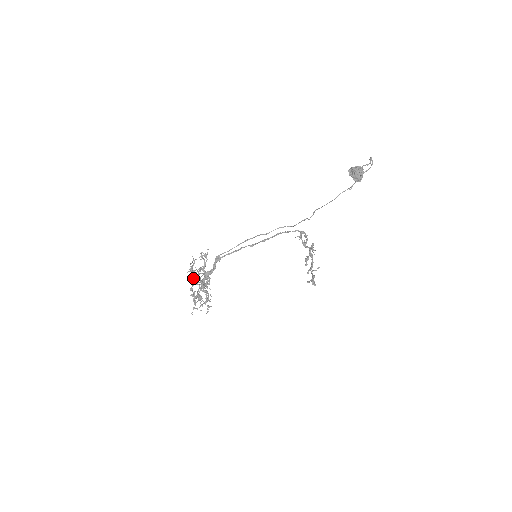
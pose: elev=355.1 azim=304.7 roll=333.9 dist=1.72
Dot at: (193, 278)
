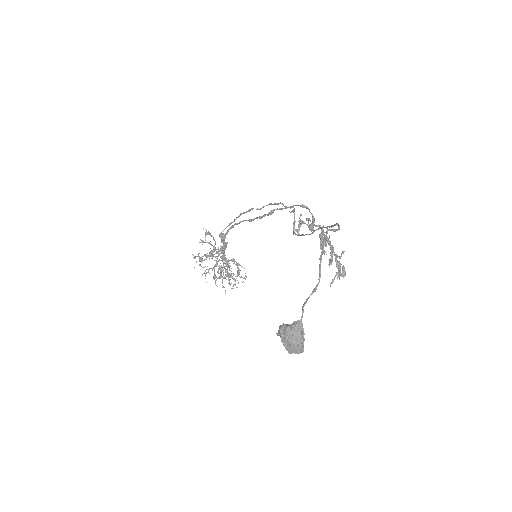
Dot at: (209, 269)
